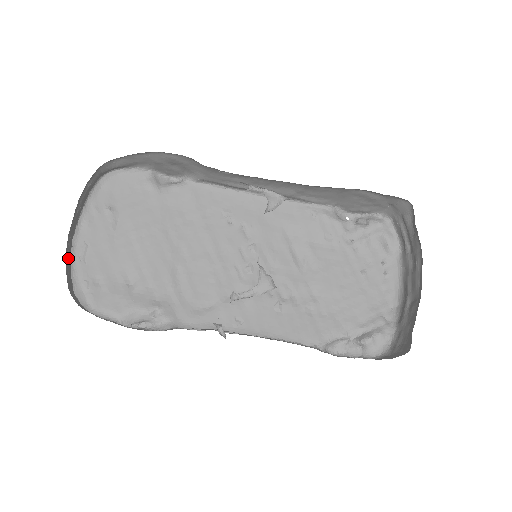
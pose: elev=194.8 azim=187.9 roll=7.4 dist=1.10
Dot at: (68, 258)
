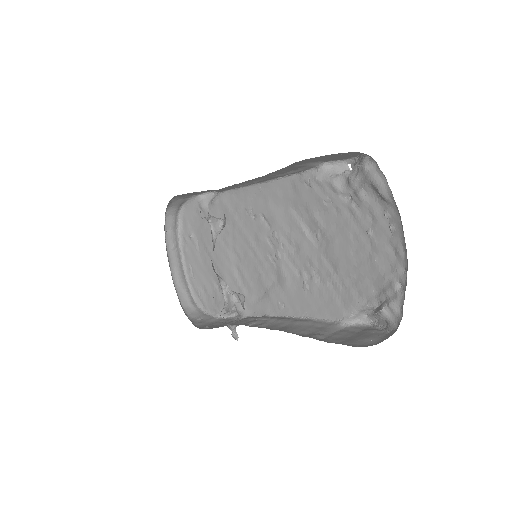
Dot at: (179, 282)
